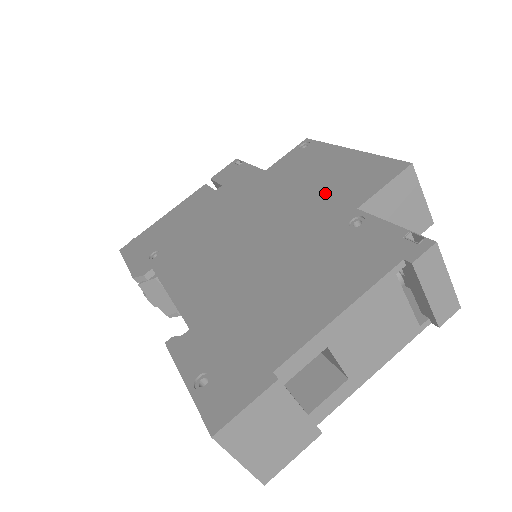
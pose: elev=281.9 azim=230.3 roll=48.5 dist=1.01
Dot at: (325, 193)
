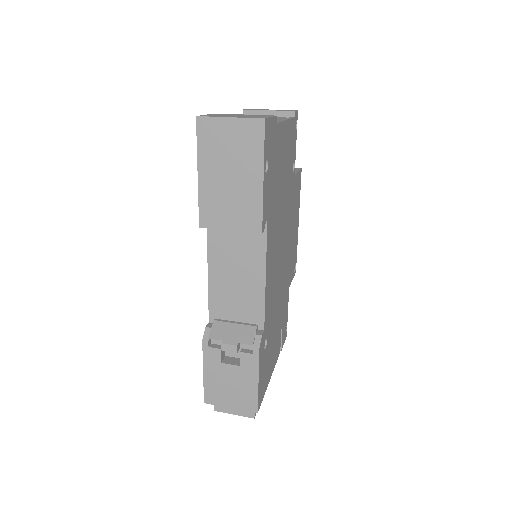
Dot at: occluded
